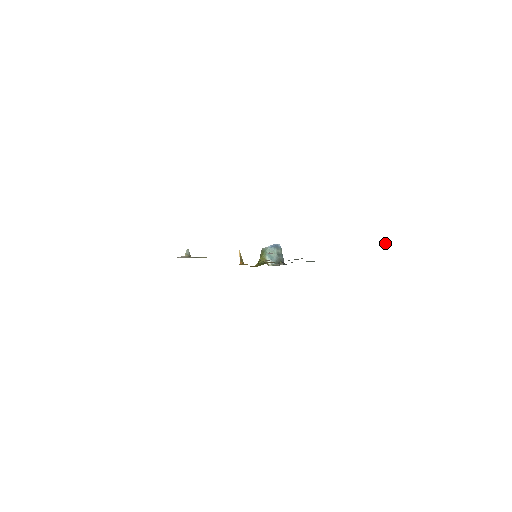
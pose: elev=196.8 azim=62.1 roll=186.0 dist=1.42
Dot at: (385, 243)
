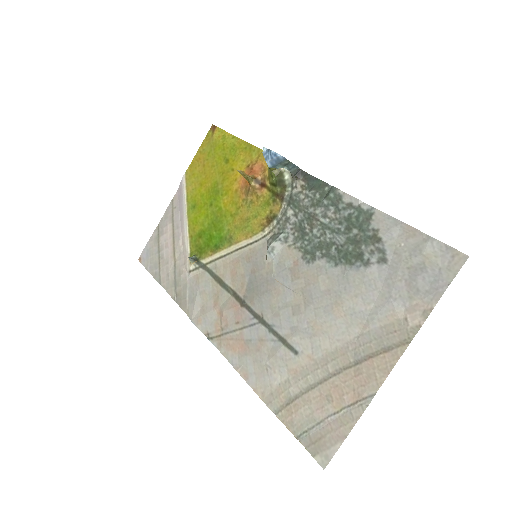
Dot at: (405, 304)
